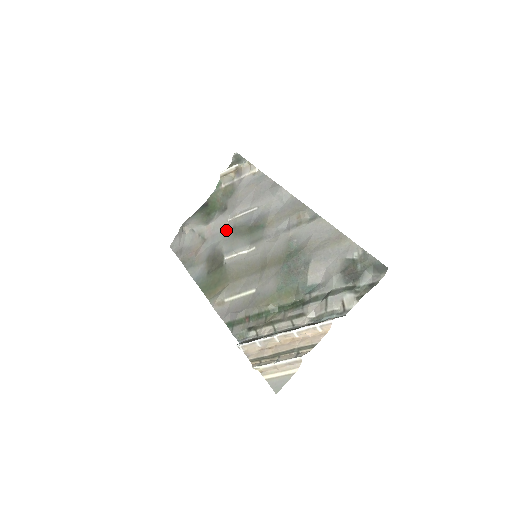
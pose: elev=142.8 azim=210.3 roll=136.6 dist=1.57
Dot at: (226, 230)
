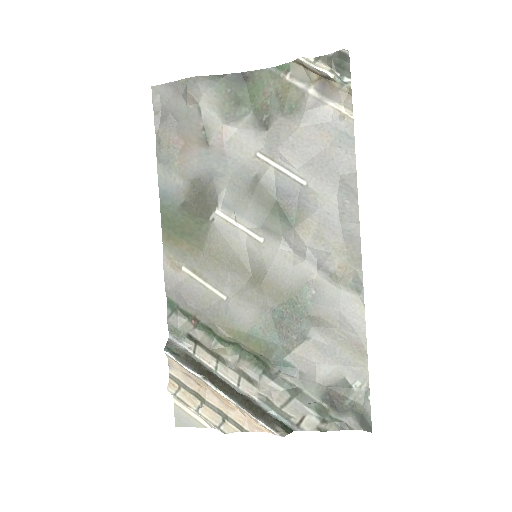
Dot at: (244, 168)
